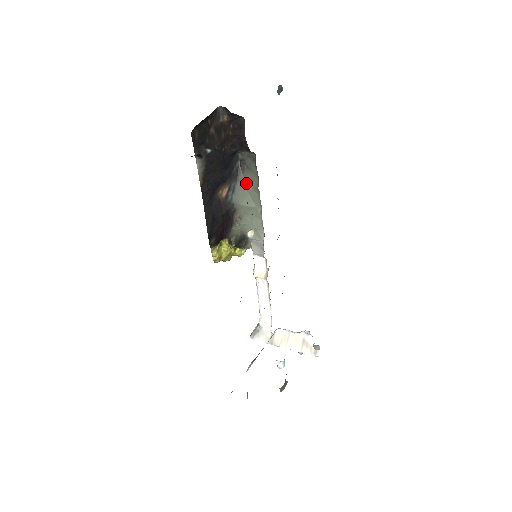
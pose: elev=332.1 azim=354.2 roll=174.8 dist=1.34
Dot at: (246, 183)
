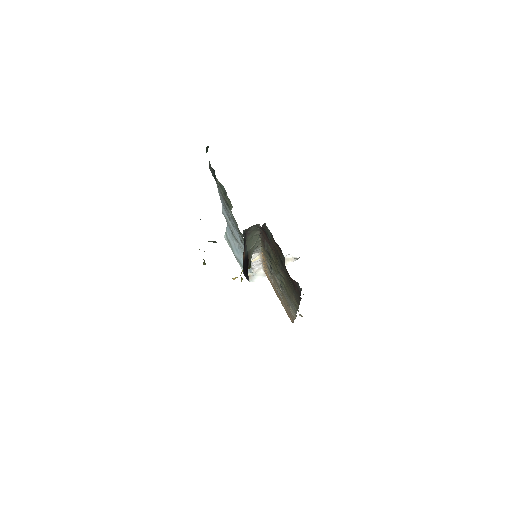
Dot at: (250, 238)
